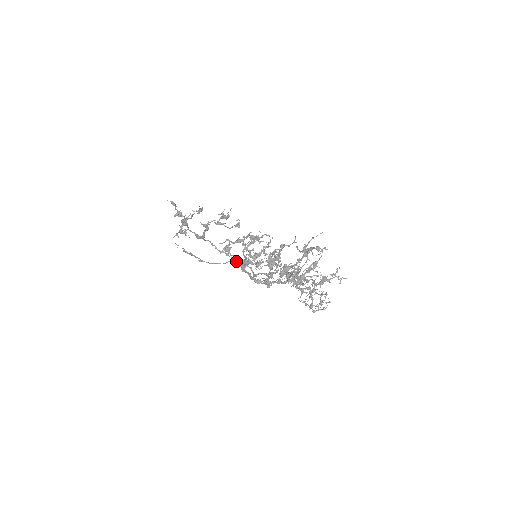
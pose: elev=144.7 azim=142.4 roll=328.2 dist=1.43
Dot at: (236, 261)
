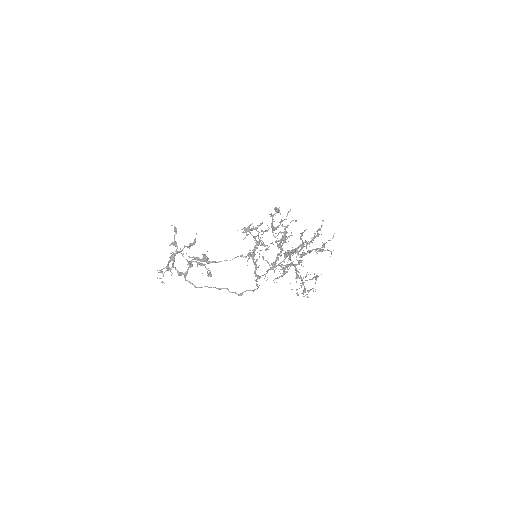
Dot at: (242, 256)
